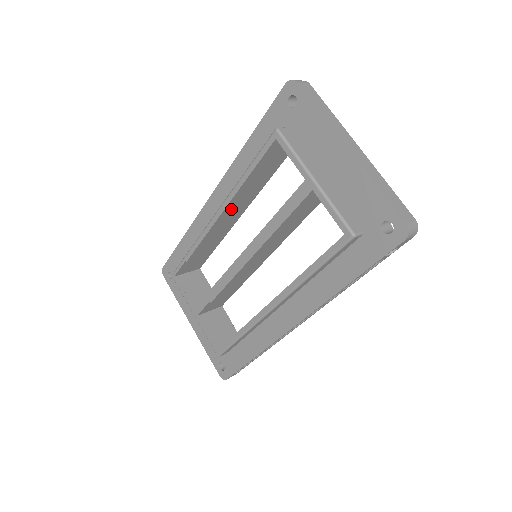
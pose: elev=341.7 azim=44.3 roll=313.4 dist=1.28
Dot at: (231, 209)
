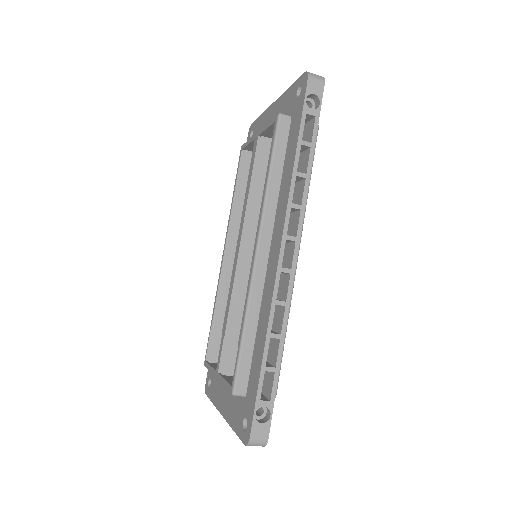
Dot at: occluded
